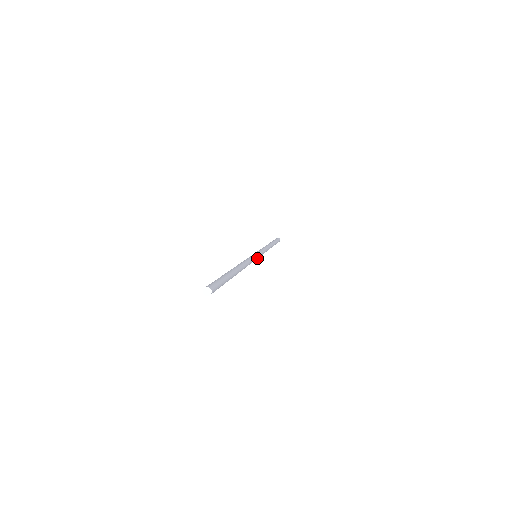
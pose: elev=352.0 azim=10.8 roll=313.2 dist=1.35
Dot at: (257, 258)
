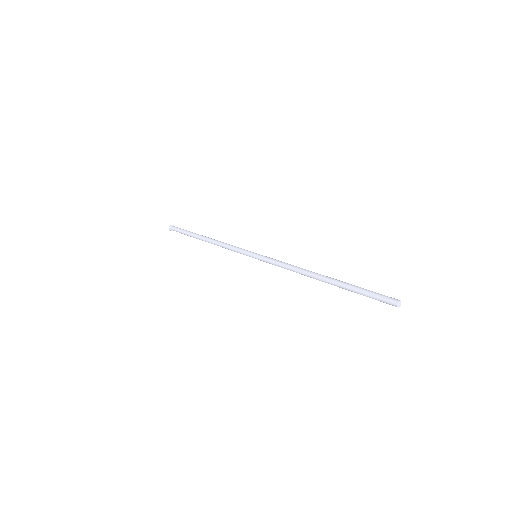
Dot at: occluded
